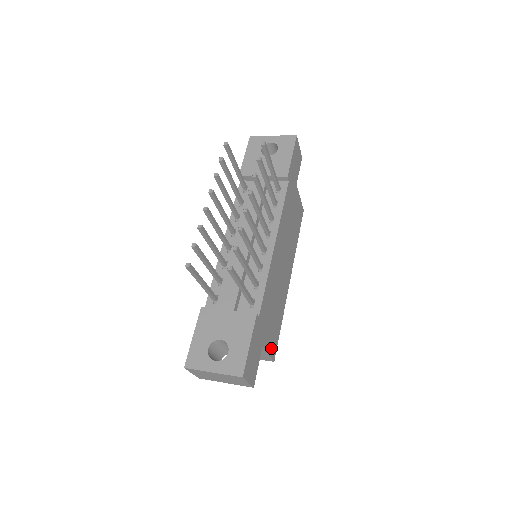
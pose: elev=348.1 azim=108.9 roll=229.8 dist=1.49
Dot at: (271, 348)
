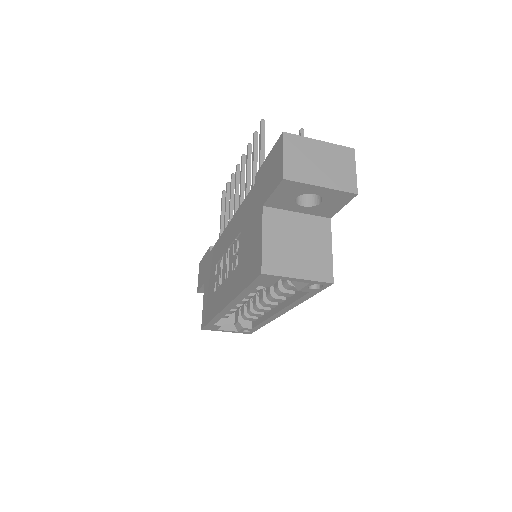
Dot at: occluded
